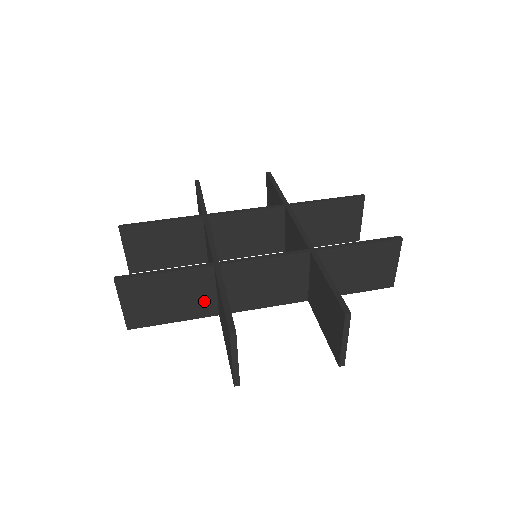
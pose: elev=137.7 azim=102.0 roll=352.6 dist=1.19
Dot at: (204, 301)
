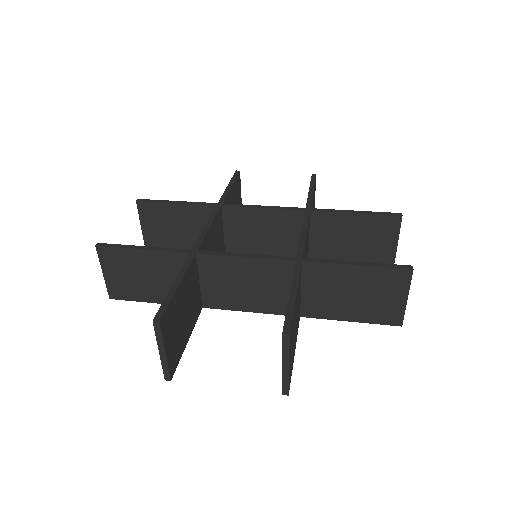
Dot at: occluded
